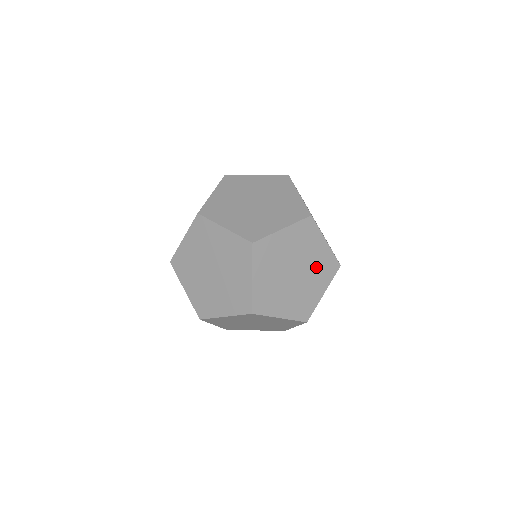
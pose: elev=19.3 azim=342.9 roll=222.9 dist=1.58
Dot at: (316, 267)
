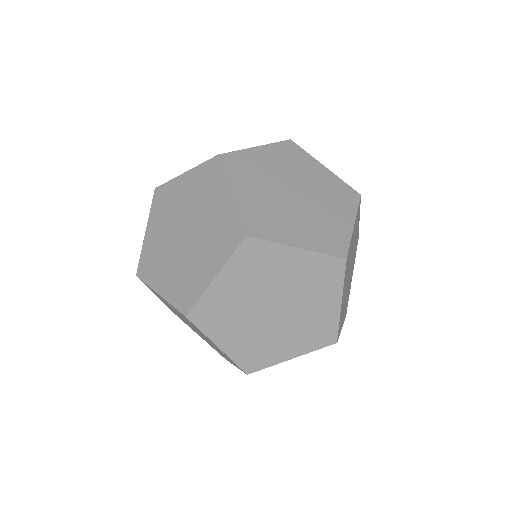
Dot at: (306, 322)
